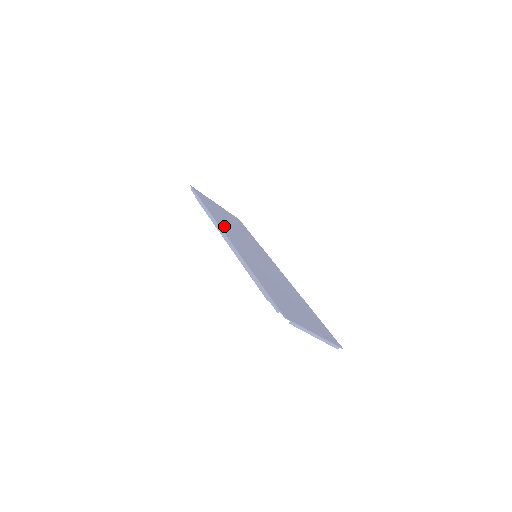
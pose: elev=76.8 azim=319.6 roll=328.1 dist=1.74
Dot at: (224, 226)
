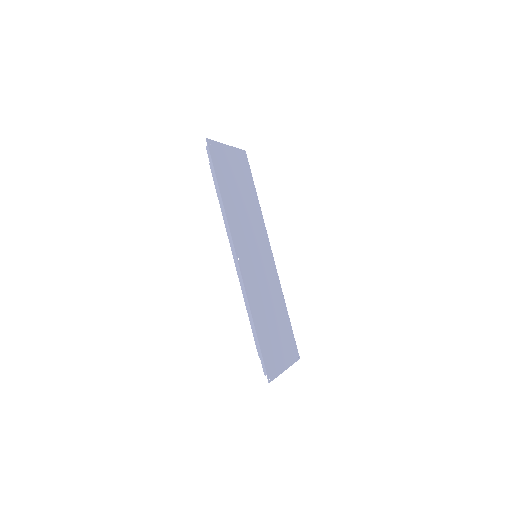
Dot at: (234, 224)
